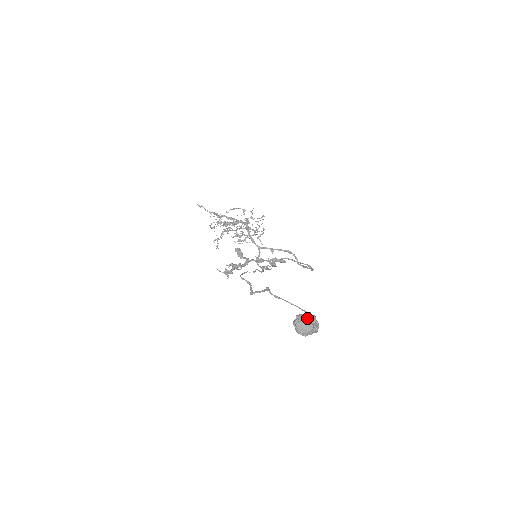
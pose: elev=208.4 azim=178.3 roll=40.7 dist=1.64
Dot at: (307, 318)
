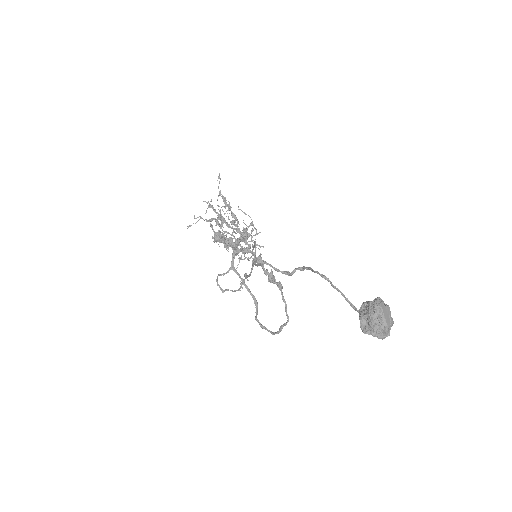
Dot at: occluded
